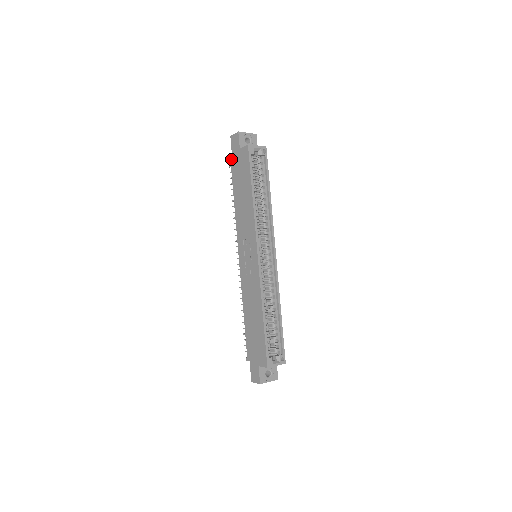
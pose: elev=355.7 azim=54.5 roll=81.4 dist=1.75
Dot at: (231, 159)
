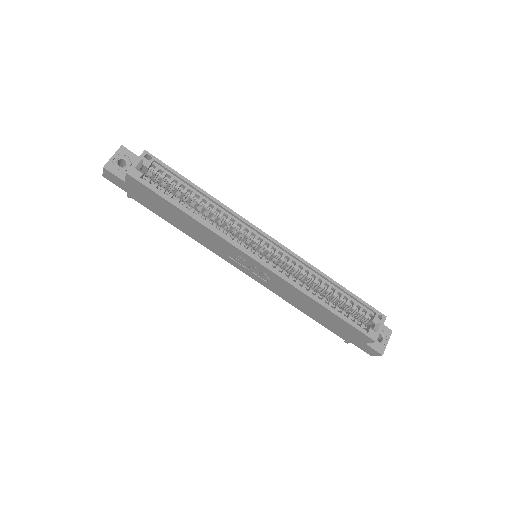
Dot at: (130, 196)
